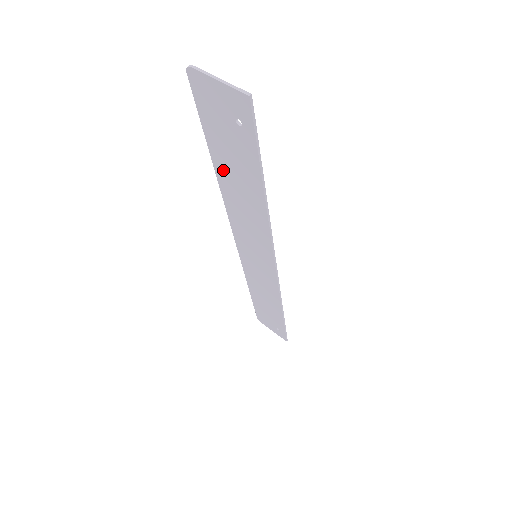
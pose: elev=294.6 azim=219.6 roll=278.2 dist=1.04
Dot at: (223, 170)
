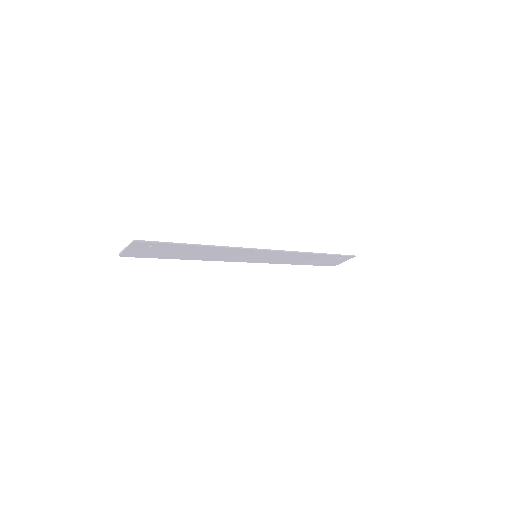
Dot at: (183, 257)
